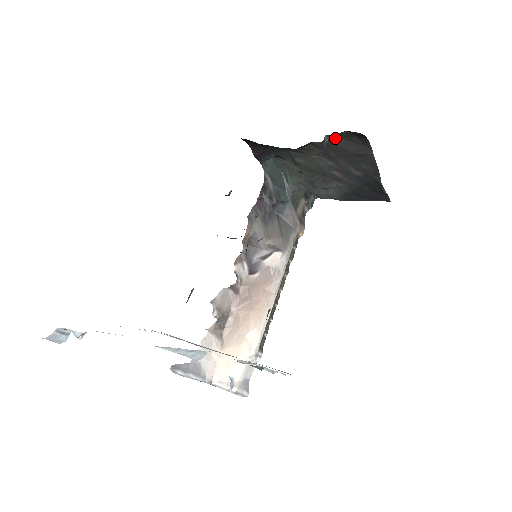
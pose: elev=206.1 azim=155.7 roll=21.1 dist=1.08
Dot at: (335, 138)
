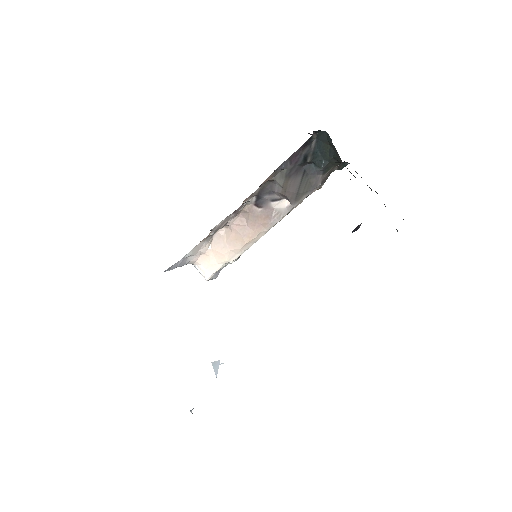
Dot at: occluded
